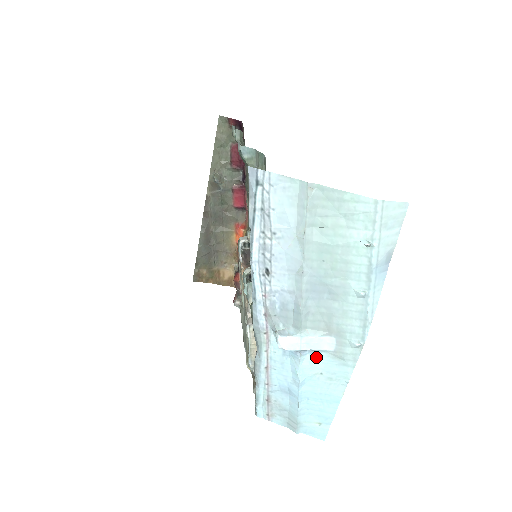
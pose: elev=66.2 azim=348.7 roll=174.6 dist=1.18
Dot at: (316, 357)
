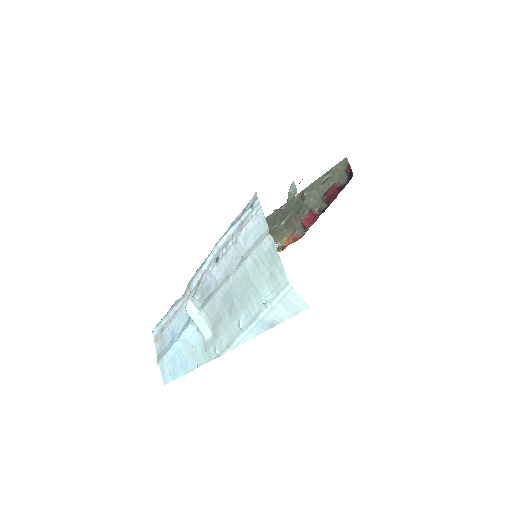
Dot at: (197, 334)
